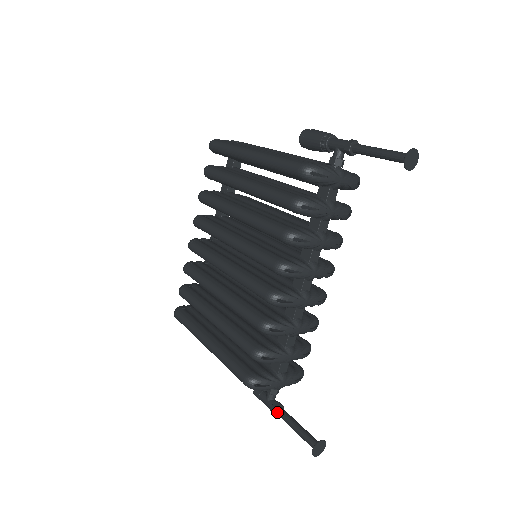
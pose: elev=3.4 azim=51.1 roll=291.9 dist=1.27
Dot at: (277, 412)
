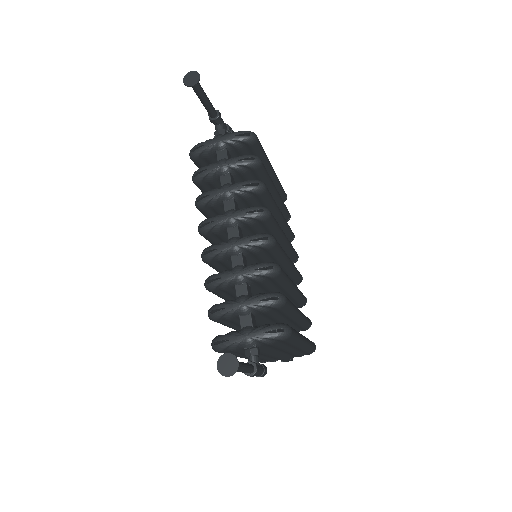
Dot at: occluded
